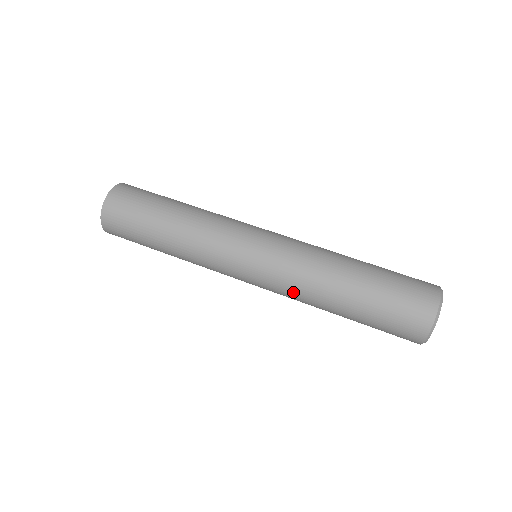
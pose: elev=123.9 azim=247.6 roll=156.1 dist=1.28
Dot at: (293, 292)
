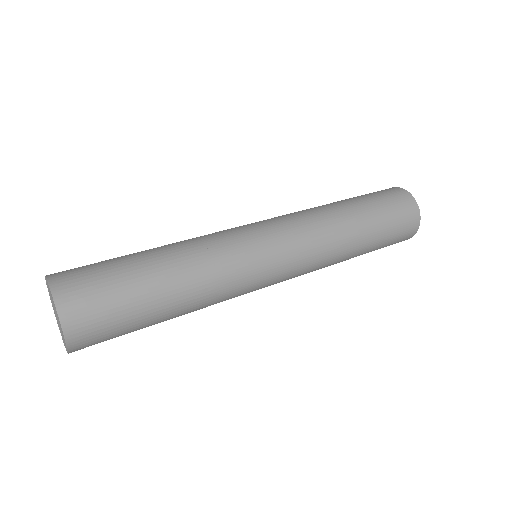
Dot at: (321, 254)
